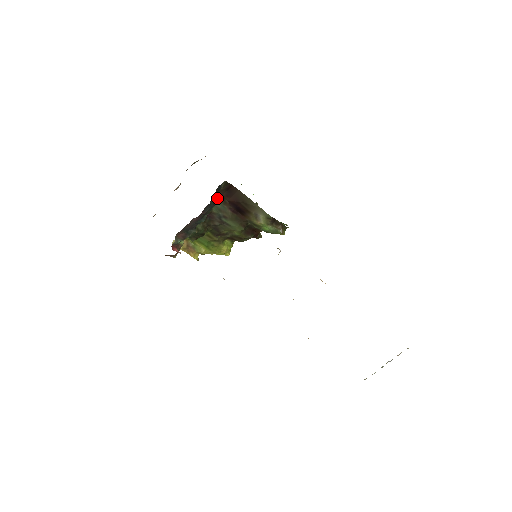
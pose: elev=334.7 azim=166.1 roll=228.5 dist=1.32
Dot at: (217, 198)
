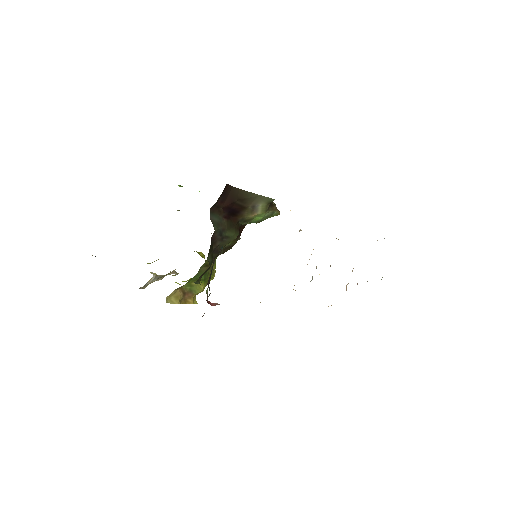
Dot at: (212, 211)
